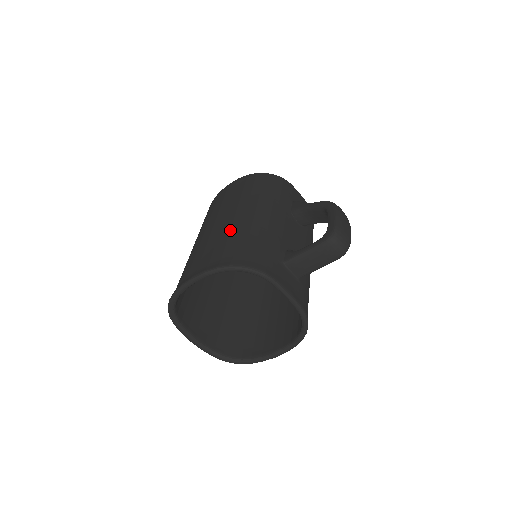
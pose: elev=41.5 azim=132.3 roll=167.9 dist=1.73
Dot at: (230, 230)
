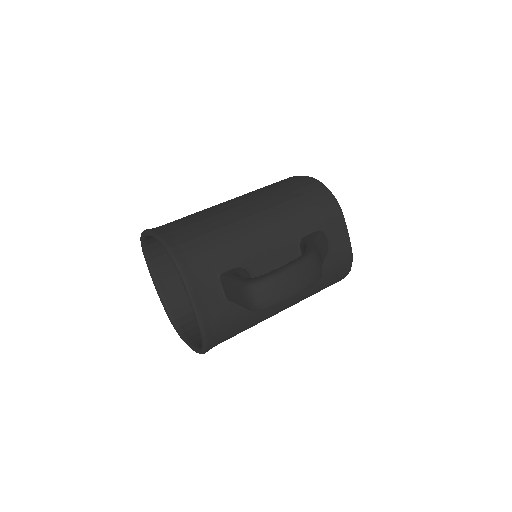
Dot at: (216, 214)
